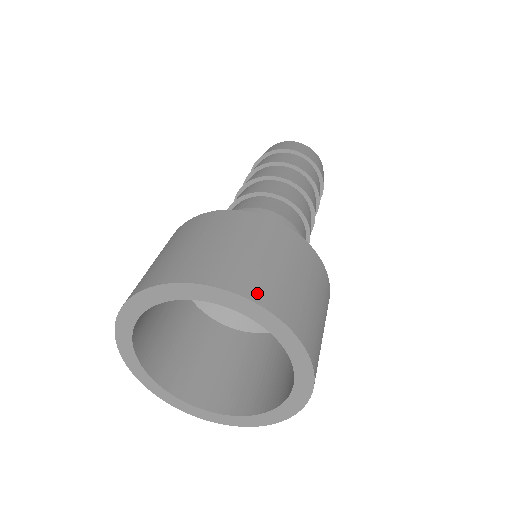
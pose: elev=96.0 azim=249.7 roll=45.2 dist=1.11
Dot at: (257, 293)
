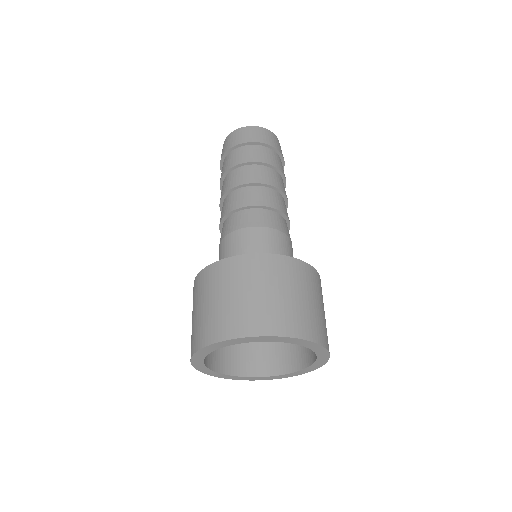
Dot at: (272, 328)
